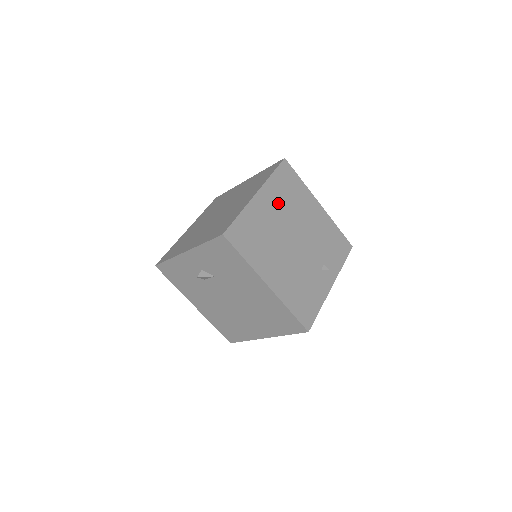
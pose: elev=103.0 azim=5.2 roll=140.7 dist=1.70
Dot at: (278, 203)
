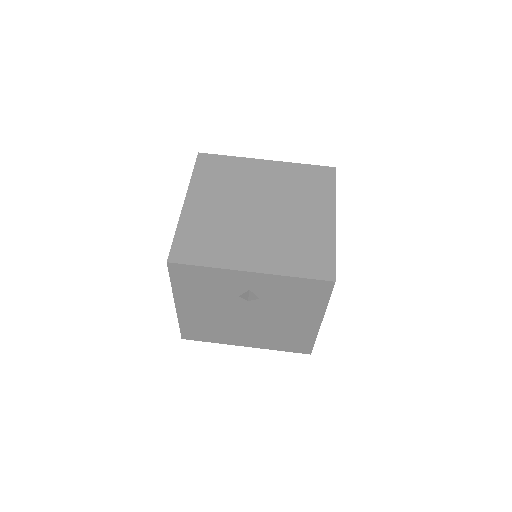
Dot at: occluded
